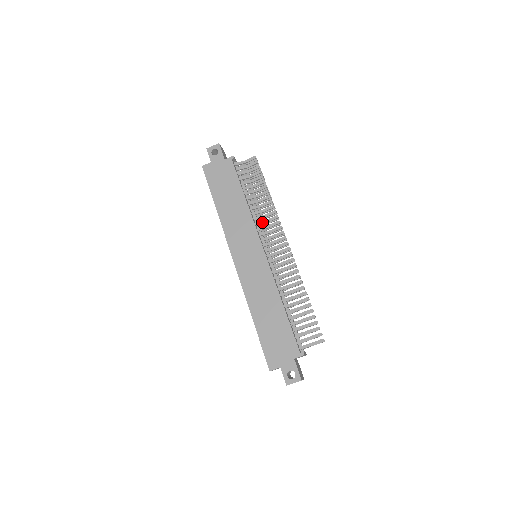
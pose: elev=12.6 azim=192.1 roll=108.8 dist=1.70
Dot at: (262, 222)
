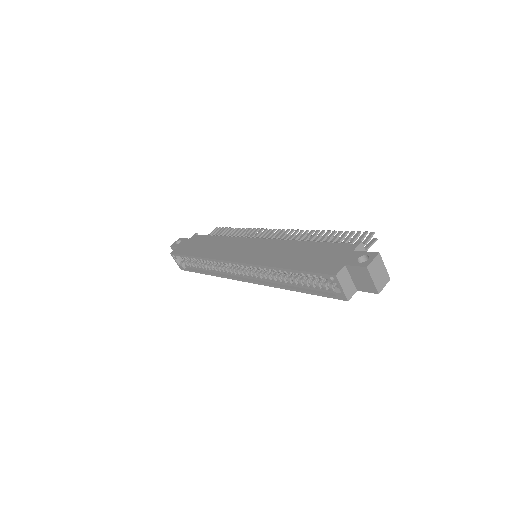
Dot at: occluded
